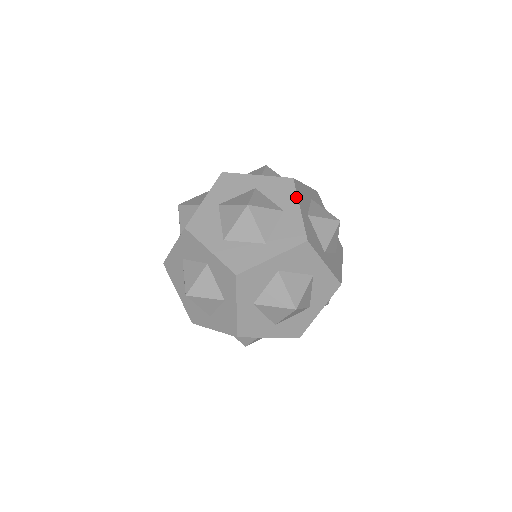
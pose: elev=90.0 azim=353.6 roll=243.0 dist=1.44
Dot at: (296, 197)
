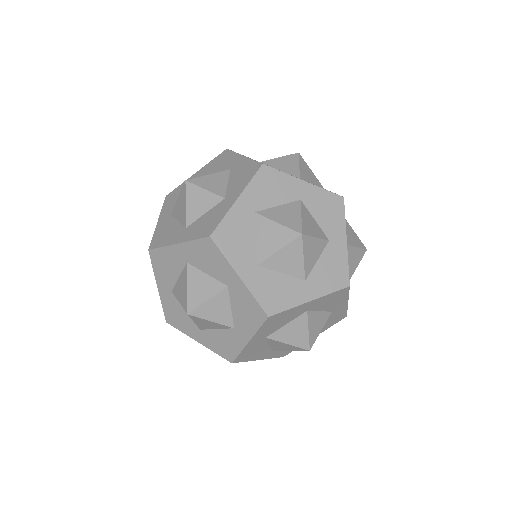
Dot at: (245, 186)
